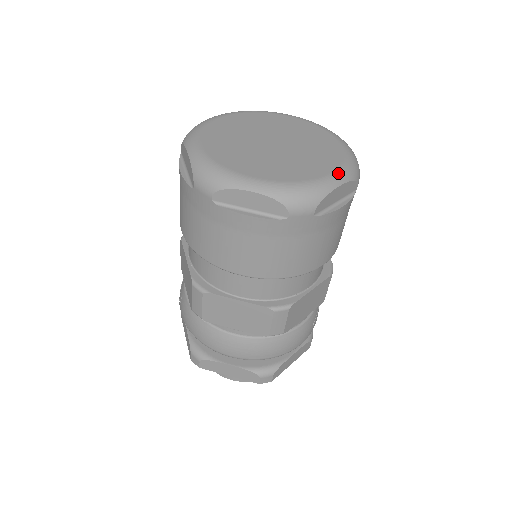
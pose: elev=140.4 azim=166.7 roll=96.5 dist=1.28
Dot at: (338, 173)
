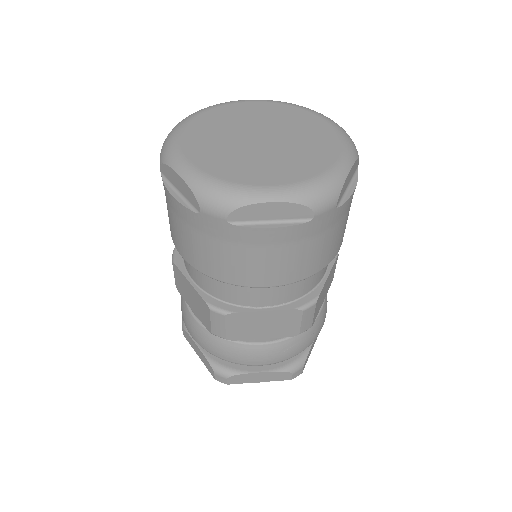
Dot at: (280, 188)
